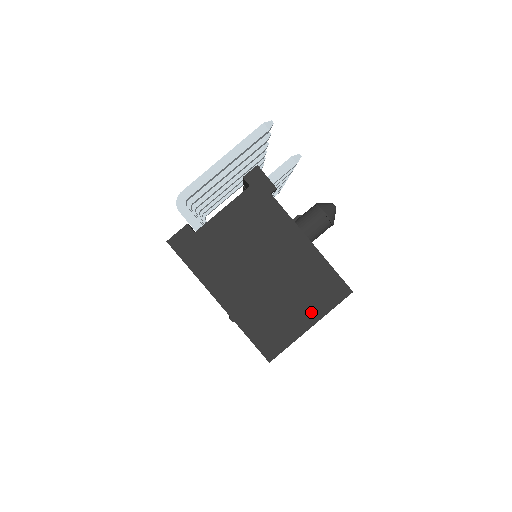
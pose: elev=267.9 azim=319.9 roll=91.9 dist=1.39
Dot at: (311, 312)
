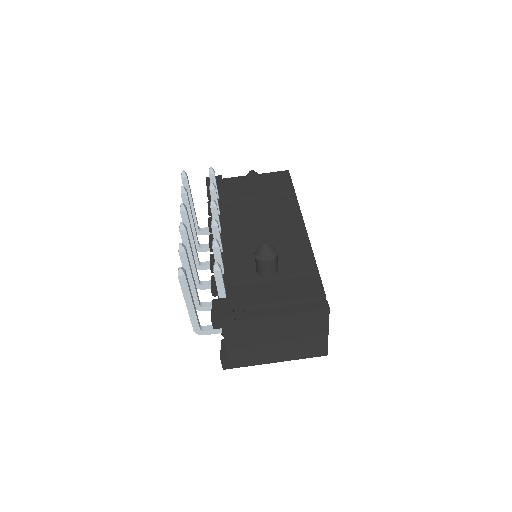
Dot at: (320, 330)
